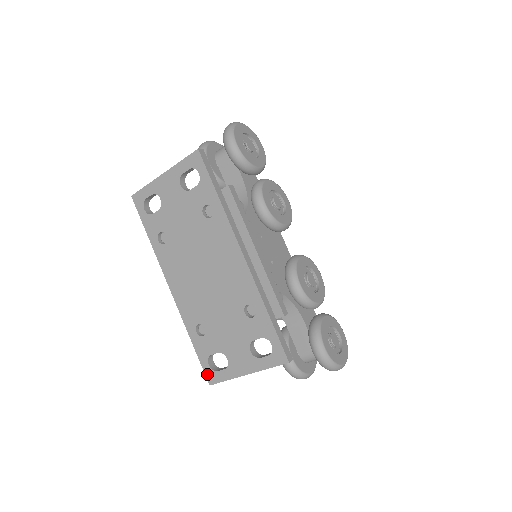
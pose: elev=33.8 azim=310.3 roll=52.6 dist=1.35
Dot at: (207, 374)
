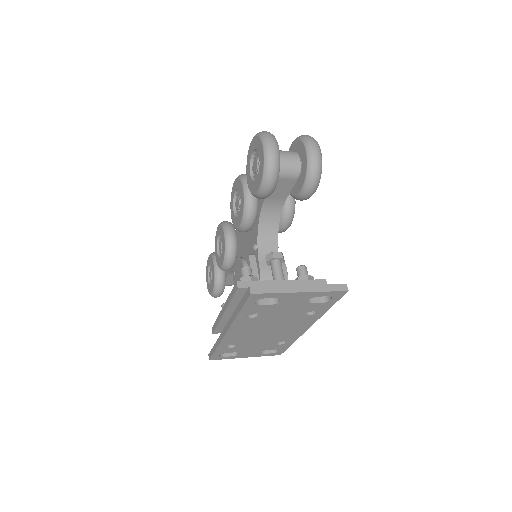
Dot at: (213, 358)
